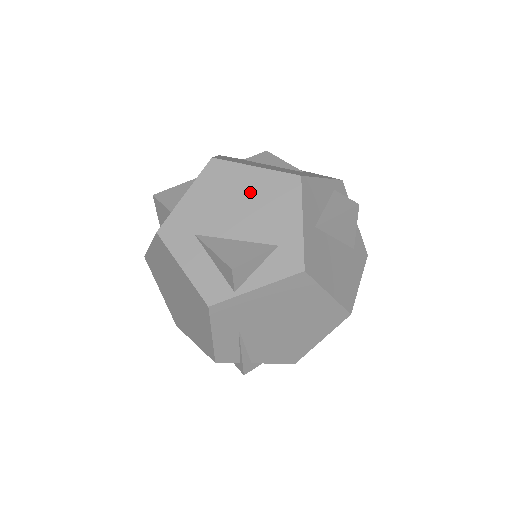
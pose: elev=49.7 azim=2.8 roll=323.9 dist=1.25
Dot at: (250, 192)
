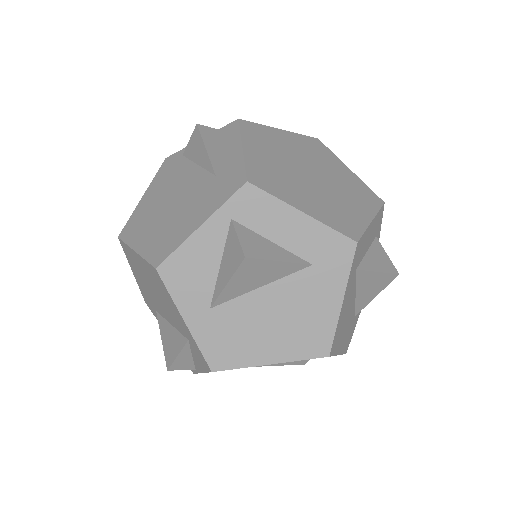
Dot at: (149, 279)
